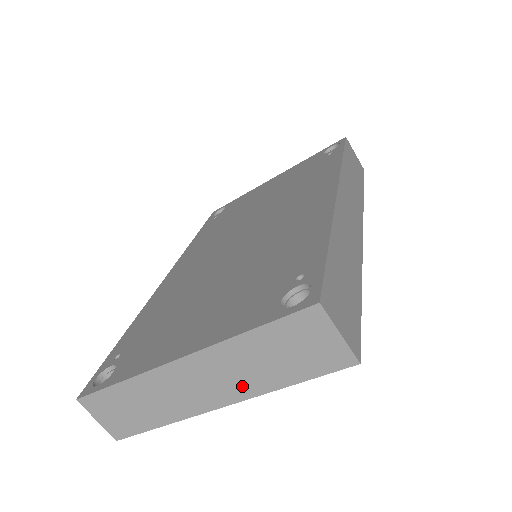
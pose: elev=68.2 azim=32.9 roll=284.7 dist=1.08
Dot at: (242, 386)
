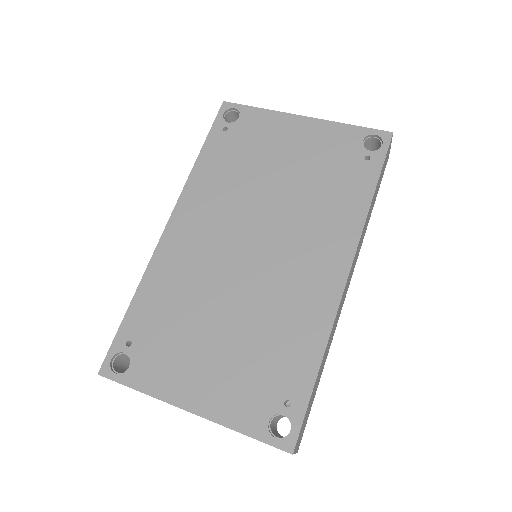
Dot at: occluded
